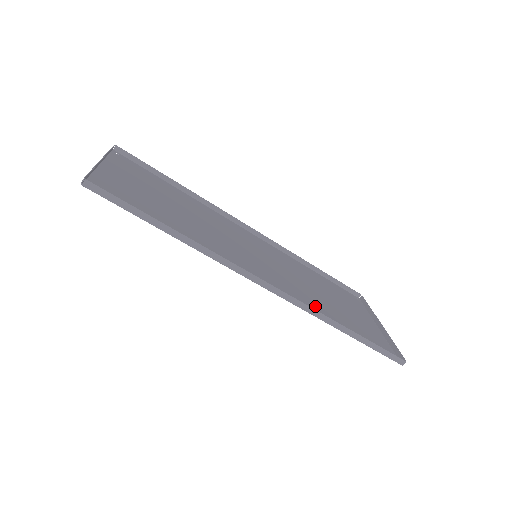
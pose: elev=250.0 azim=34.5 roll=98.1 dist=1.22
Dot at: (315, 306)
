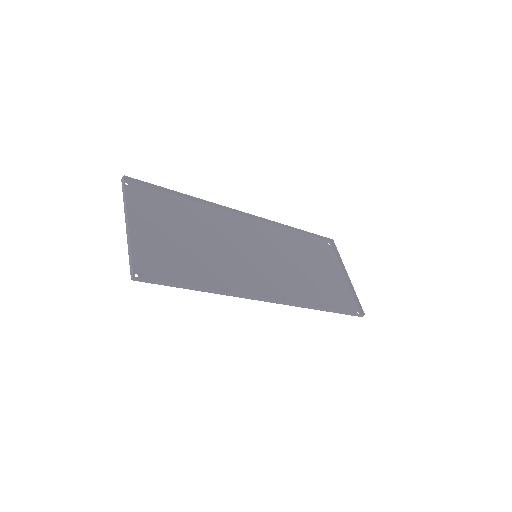
Dot at: (303, 292)
